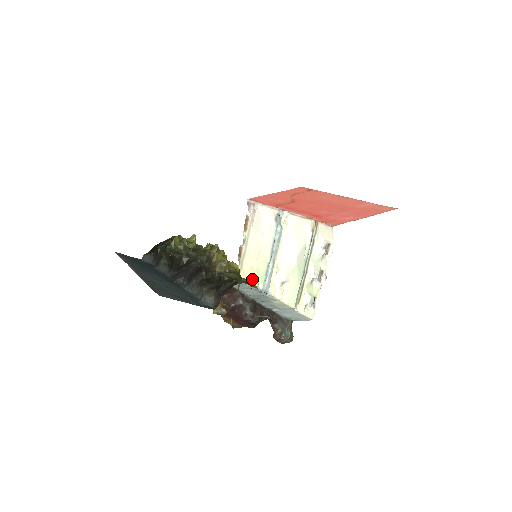
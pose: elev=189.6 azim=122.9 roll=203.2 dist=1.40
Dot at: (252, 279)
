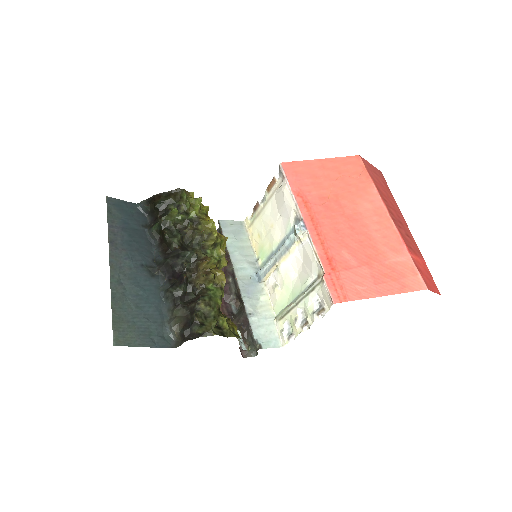
Dot at: (256, 246)
